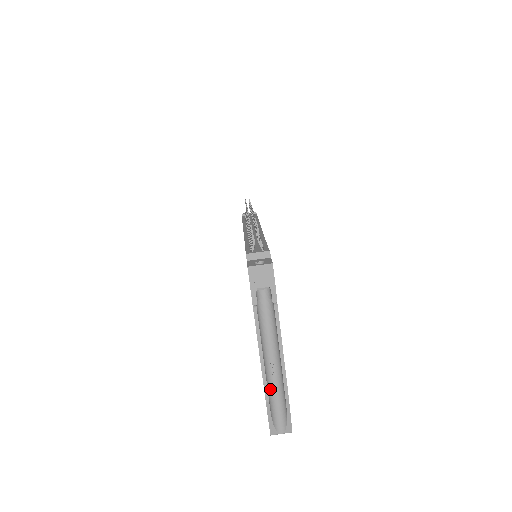
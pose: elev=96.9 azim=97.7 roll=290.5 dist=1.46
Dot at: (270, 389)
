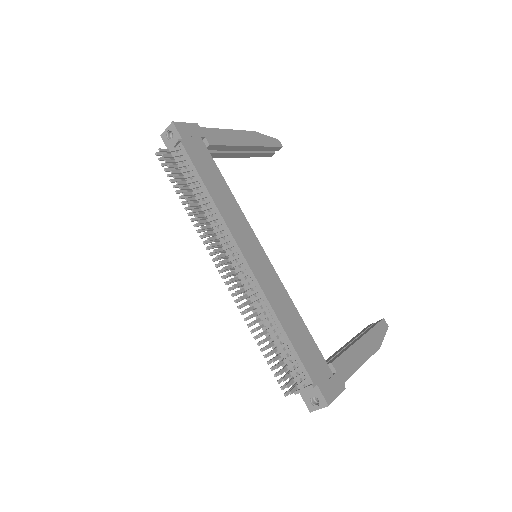
Dot at: occluded
